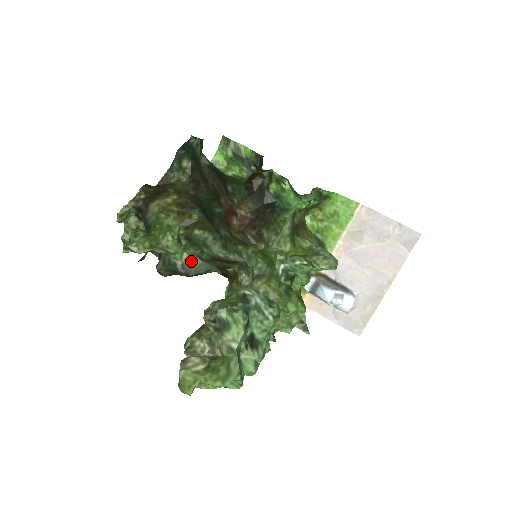
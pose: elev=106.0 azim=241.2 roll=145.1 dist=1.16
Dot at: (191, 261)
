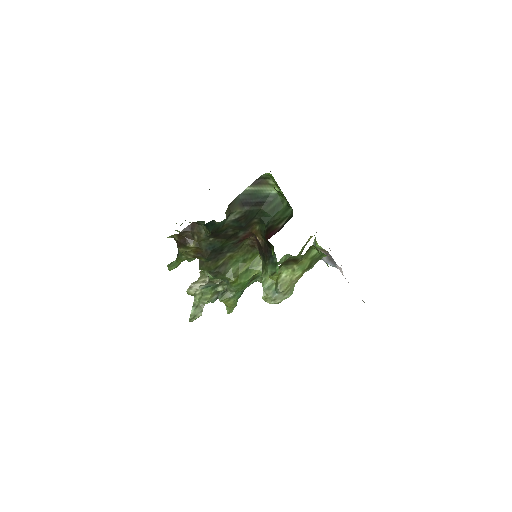
Dot at: occluded
